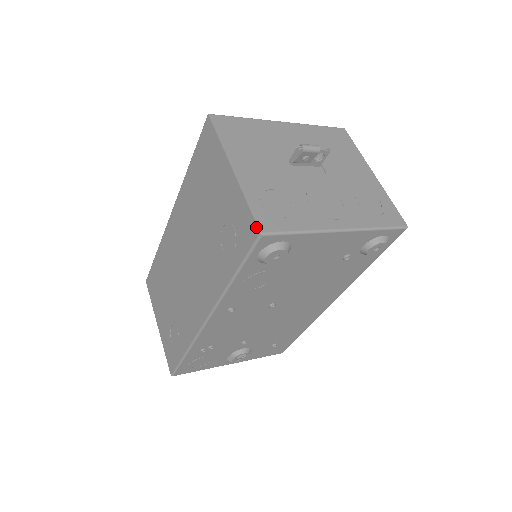
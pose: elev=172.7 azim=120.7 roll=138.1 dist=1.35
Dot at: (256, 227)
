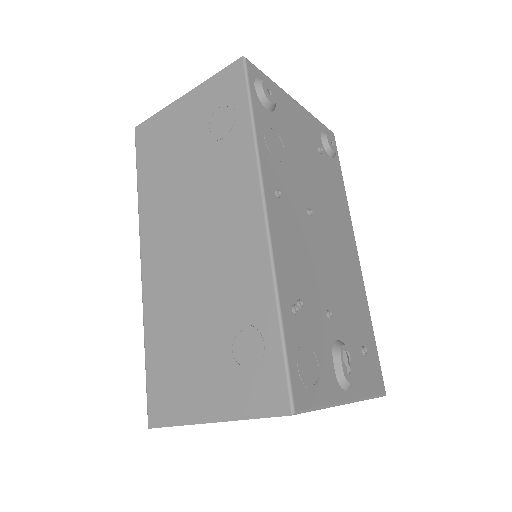
Dot at: (236, 62)
